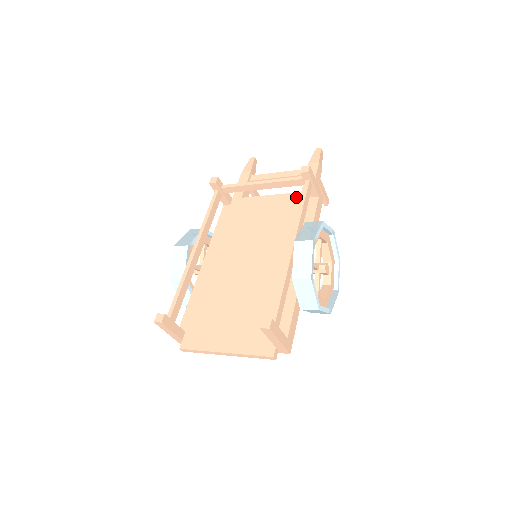
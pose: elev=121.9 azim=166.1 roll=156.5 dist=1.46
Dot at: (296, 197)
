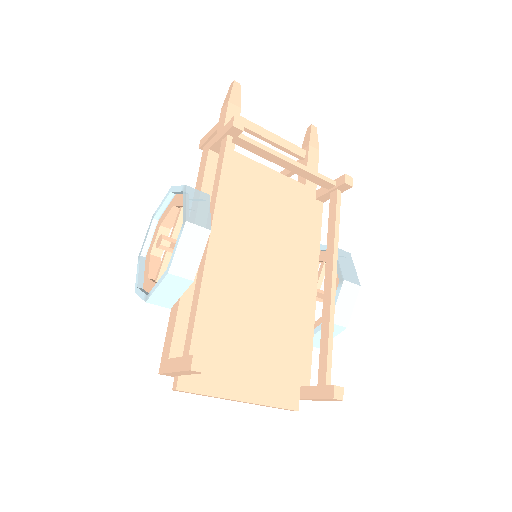
Dot at: (301, 190)
